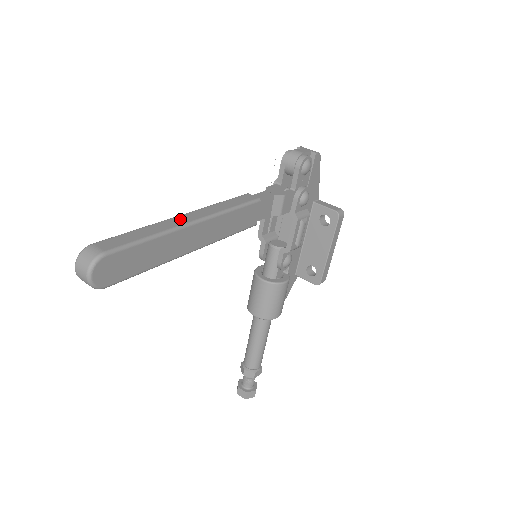
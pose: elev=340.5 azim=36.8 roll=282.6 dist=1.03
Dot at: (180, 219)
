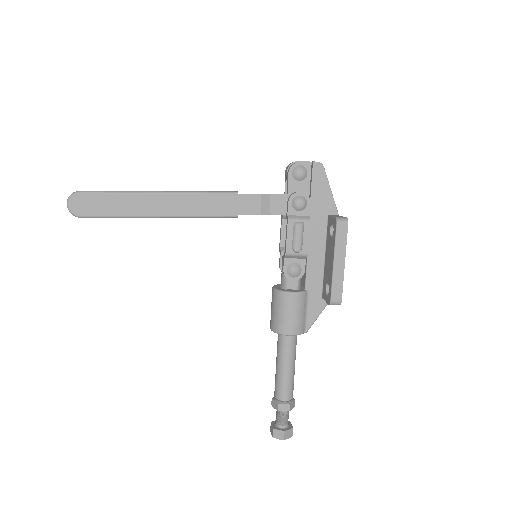
Dot at: (152, 191)
